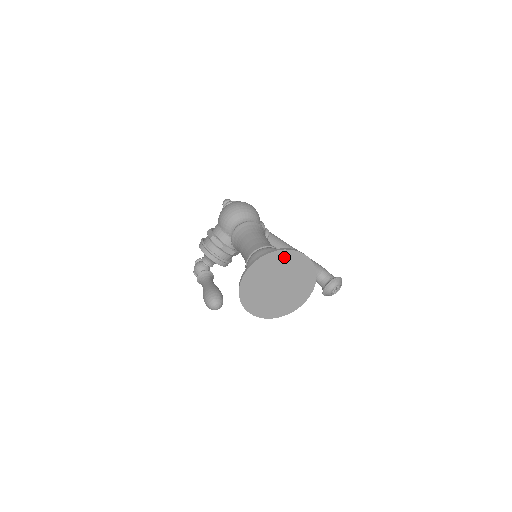
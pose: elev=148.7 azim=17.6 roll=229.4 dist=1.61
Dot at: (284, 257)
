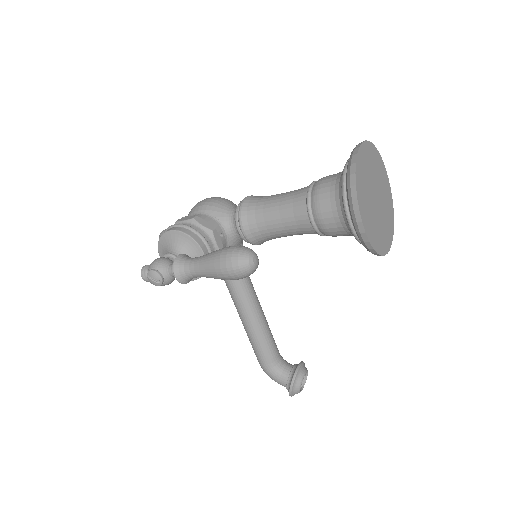
Dot at: (379, 163)
